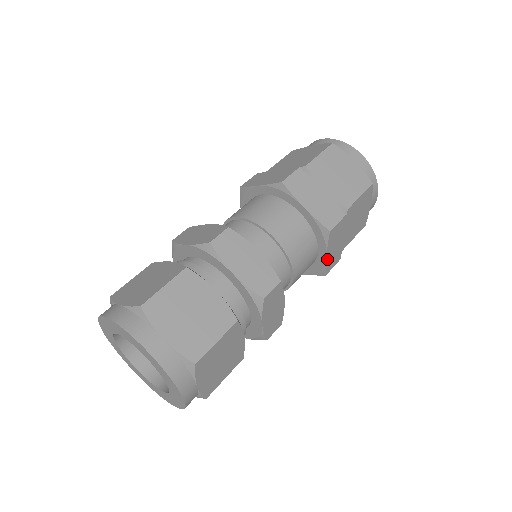
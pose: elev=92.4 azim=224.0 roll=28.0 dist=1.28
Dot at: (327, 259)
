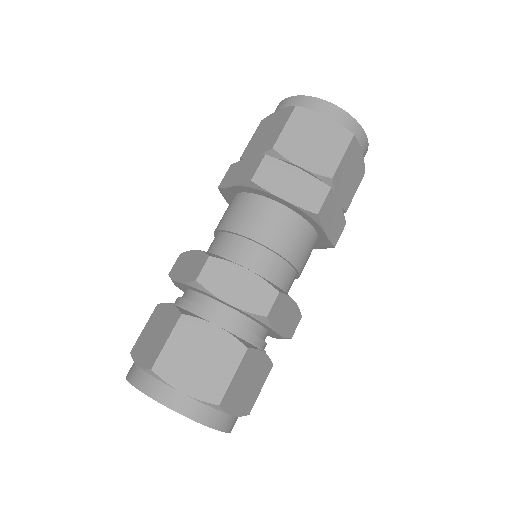
Dot at: (328, 235)
